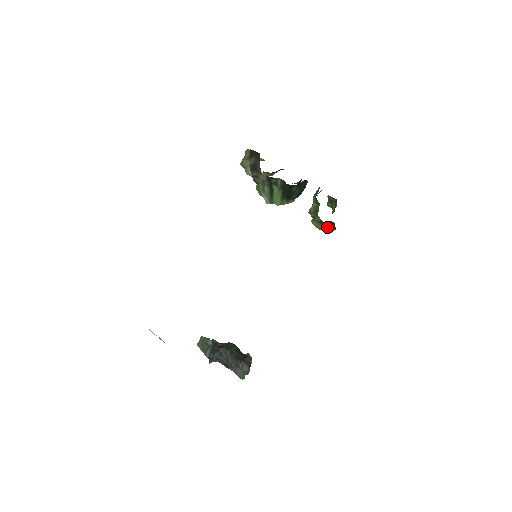
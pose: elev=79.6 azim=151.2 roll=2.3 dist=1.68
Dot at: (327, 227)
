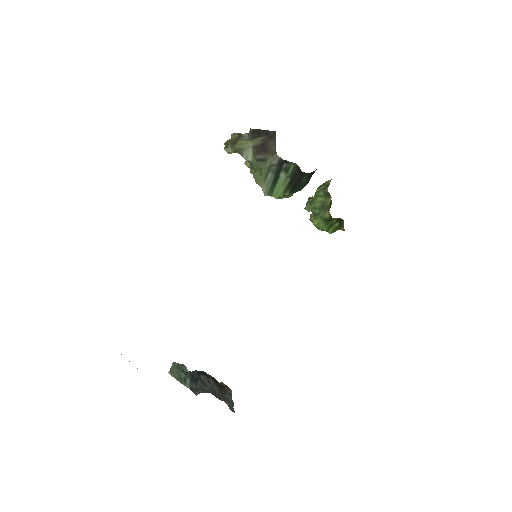
Dot at: (330, 226)
